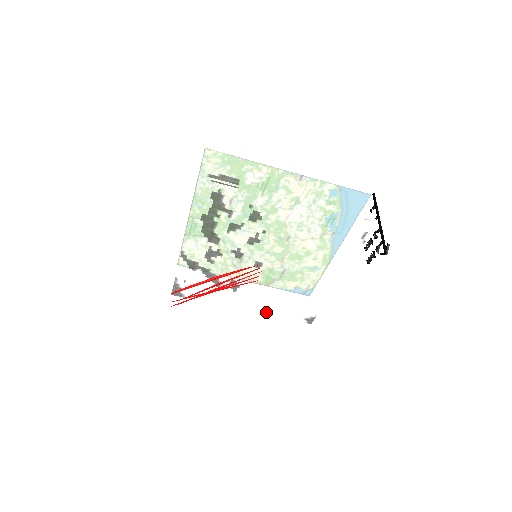
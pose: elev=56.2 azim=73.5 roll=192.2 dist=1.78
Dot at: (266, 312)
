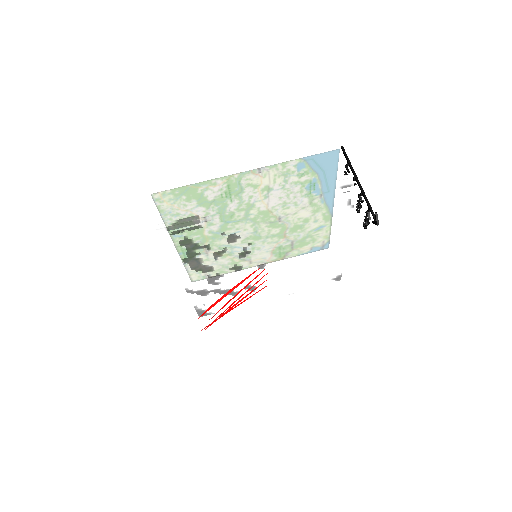
Dot at: (293, 291)
